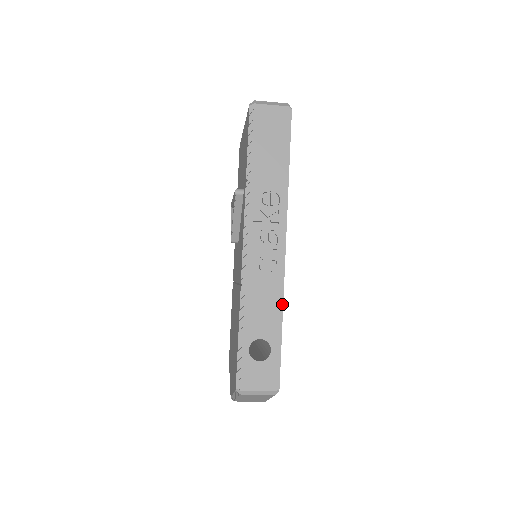
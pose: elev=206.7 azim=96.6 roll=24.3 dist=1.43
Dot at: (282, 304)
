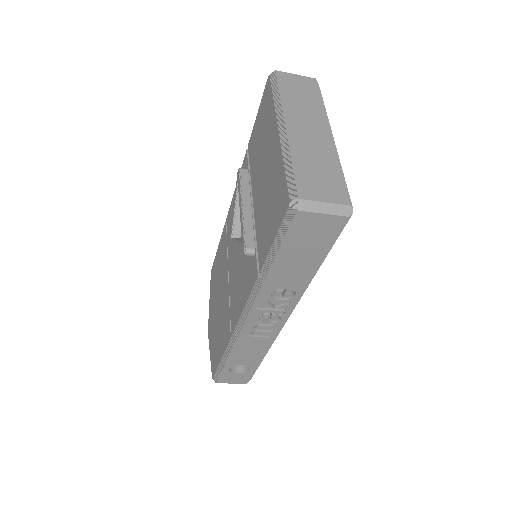
Dot at: occluded
